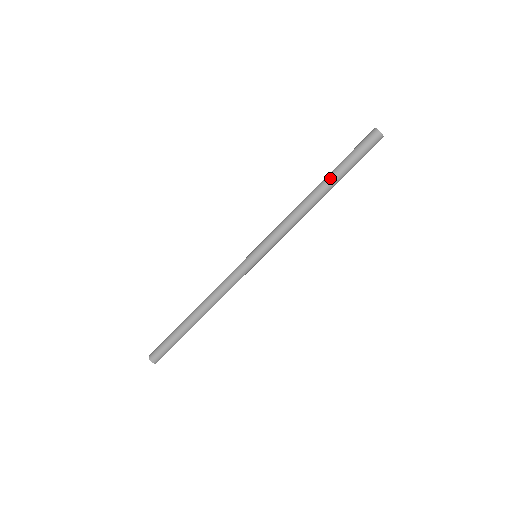
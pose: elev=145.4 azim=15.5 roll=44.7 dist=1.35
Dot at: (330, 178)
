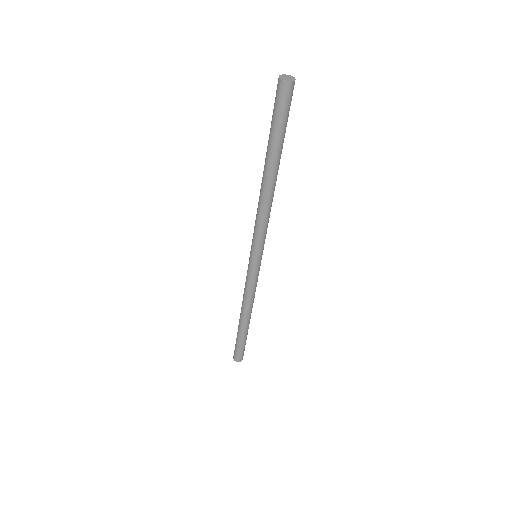
Dot at: (274, 160)
